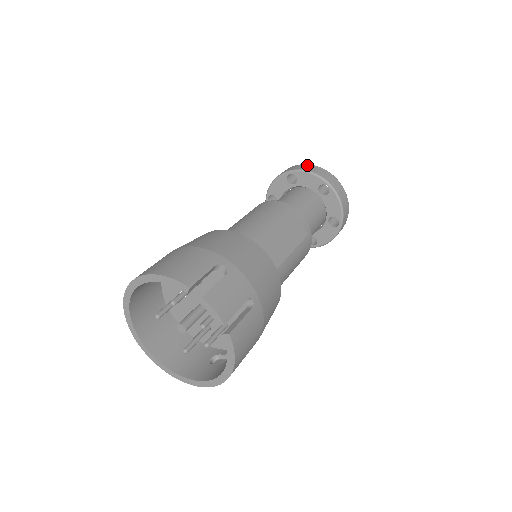
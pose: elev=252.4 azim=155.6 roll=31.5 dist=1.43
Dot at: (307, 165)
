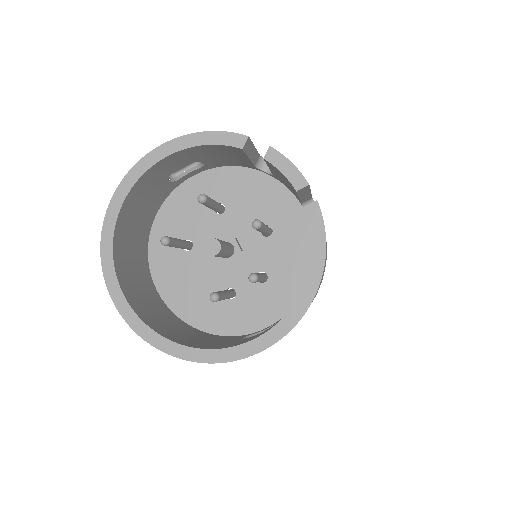
Dot at: occluded
